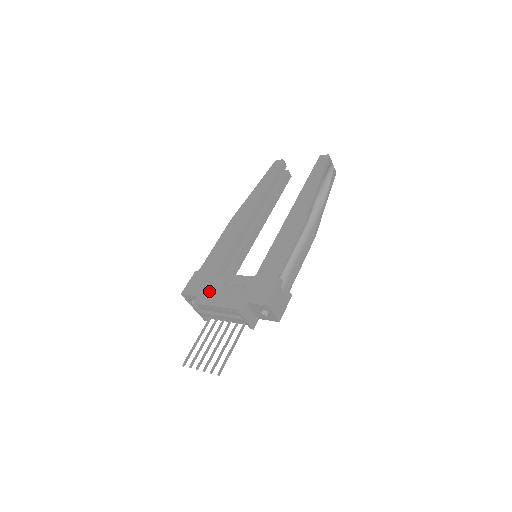
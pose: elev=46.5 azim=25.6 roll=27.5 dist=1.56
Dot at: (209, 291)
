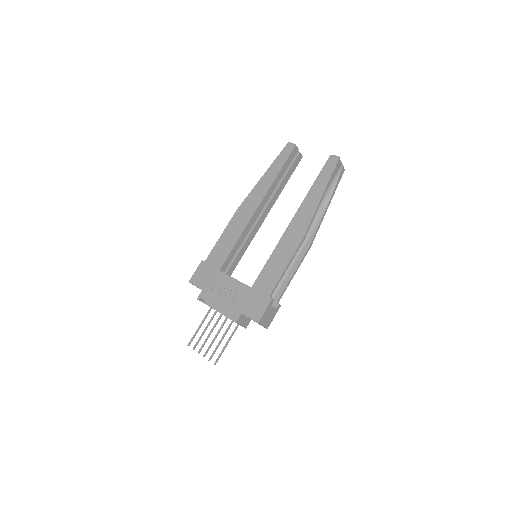
Dot at: (212, 288)
